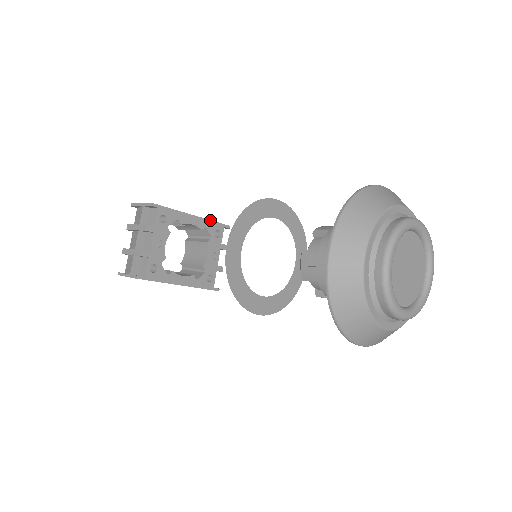
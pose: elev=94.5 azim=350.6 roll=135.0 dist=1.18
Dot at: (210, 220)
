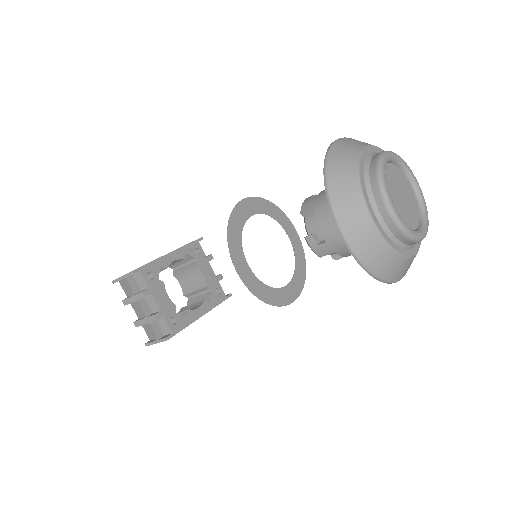
Dot at: (184, 245)
